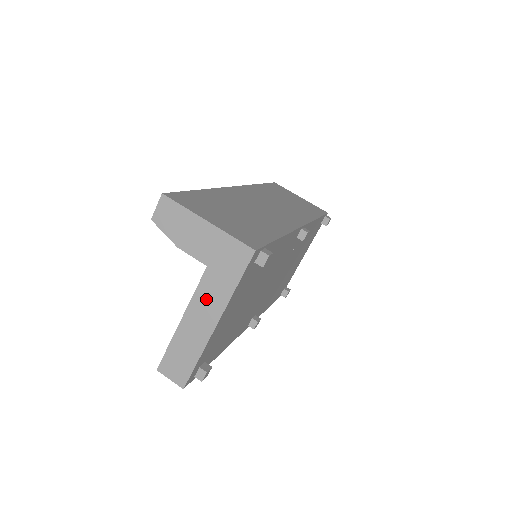
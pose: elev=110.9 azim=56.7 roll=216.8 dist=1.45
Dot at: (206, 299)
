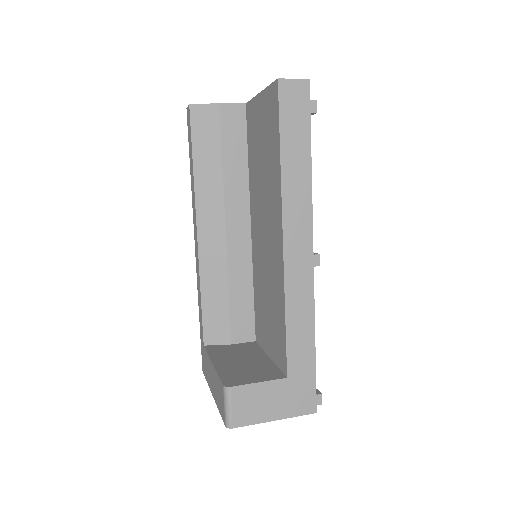
Dot at: occluded
